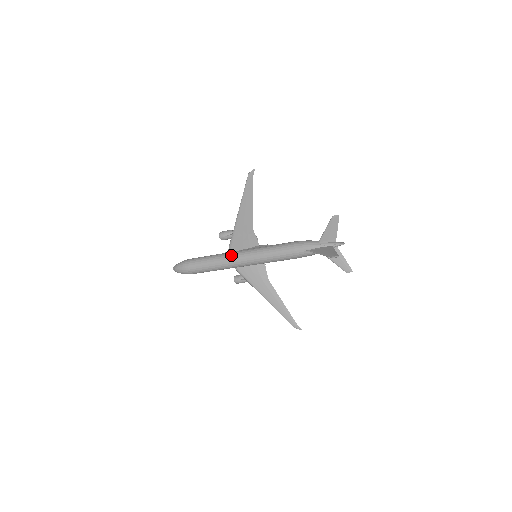
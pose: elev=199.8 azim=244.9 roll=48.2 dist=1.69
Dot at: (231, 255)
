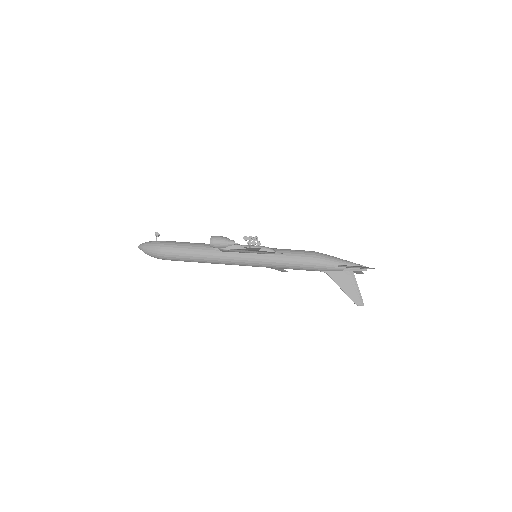
Dot at: (226, 260)
